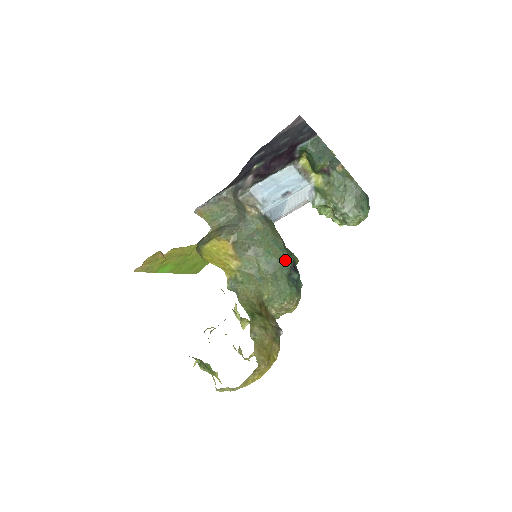
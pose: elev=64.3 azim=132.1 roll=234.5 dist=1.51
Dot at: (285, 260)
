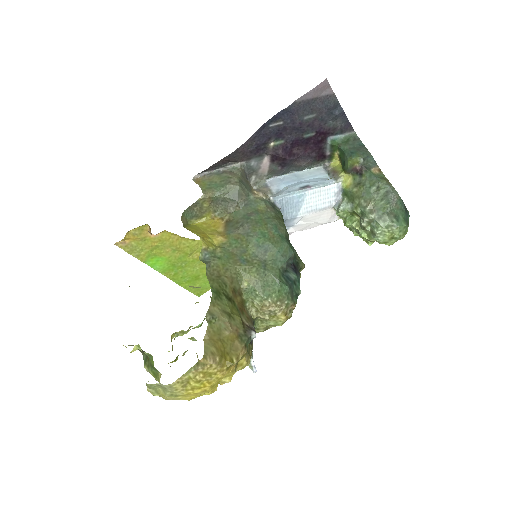
Dot at: (282, 249)
